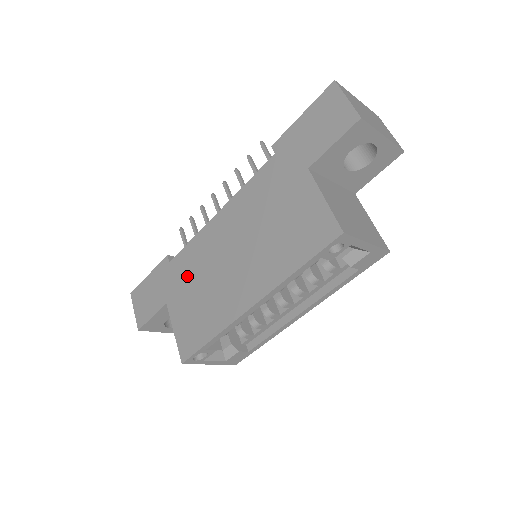
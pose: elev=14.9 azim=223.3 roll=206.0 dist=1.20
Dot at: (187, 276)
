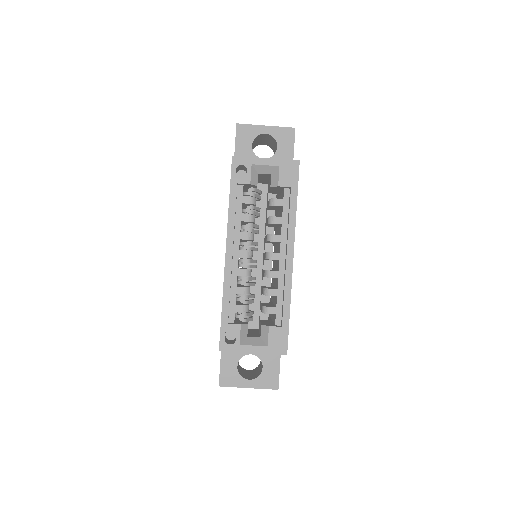
Dot at: occluded
